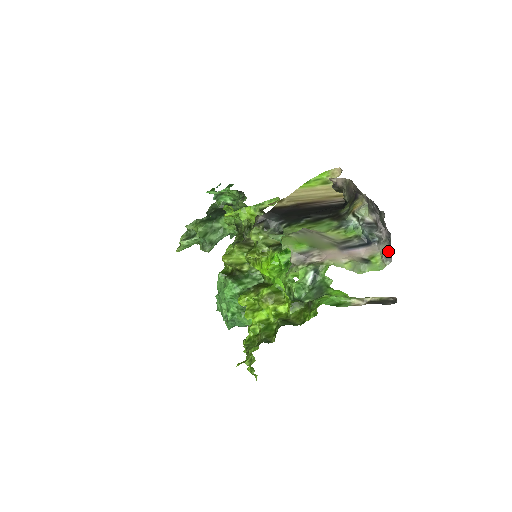
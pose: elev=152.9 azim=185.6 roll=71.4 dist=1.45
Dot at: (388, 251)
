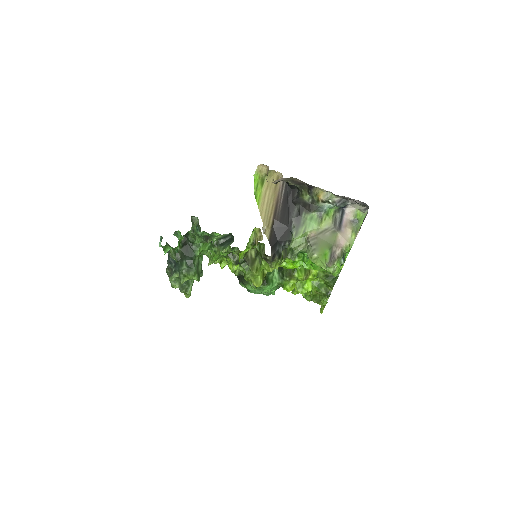
Dot at: (365, 208)
